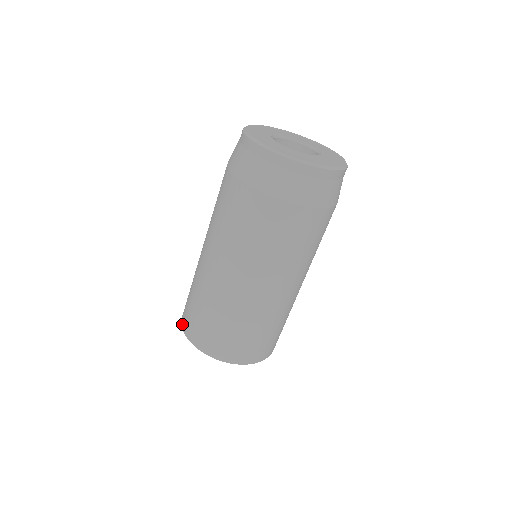
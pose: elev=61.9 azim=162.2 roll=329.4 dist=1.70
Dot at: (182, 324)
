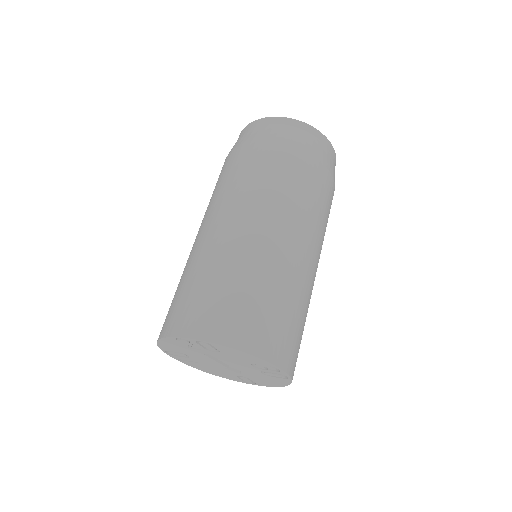
Dot at: (159, 336)
